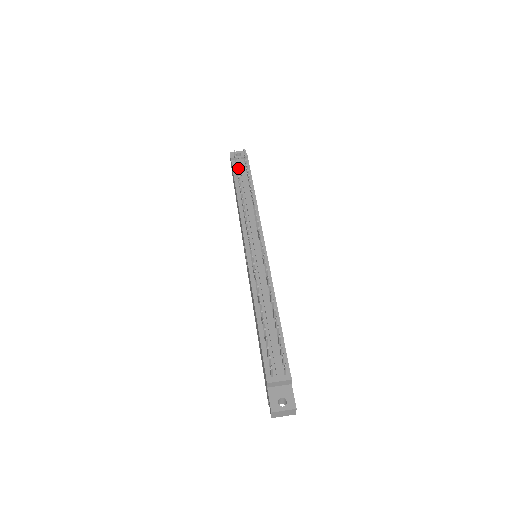
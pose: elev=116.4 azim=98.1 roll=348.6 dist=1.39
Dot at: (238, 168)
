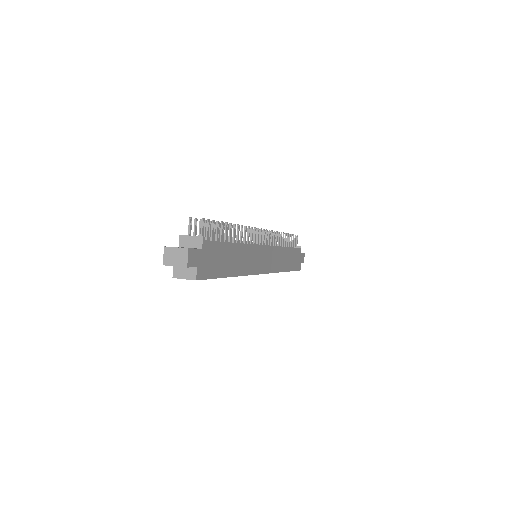
Dot at: occluded
